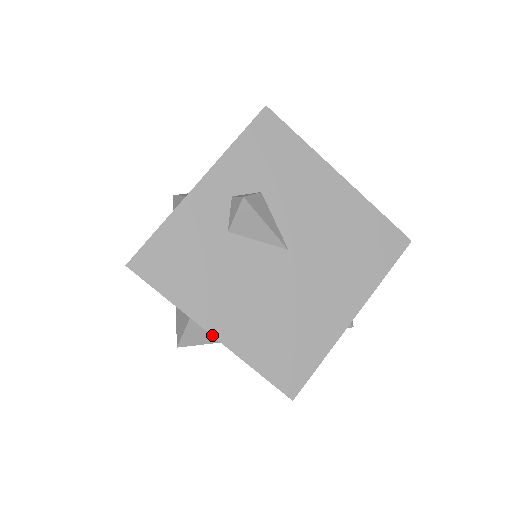
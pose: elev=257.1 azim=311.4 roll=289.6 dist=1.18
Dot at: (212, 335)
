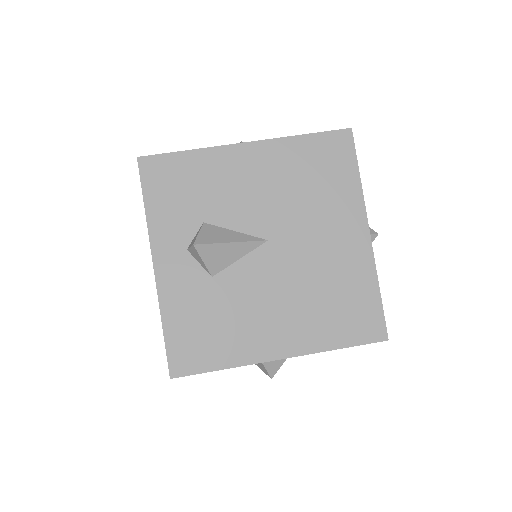
Dot at: occluded
